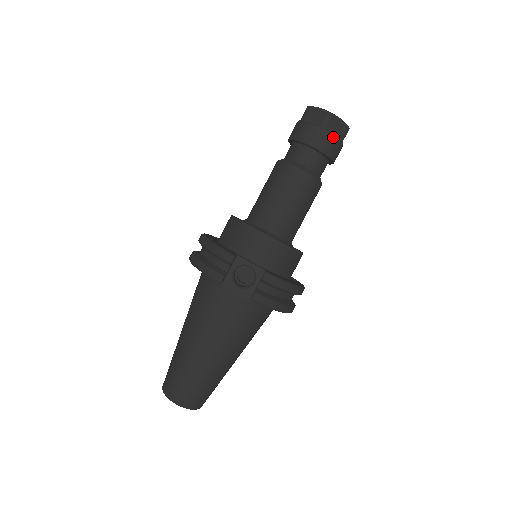
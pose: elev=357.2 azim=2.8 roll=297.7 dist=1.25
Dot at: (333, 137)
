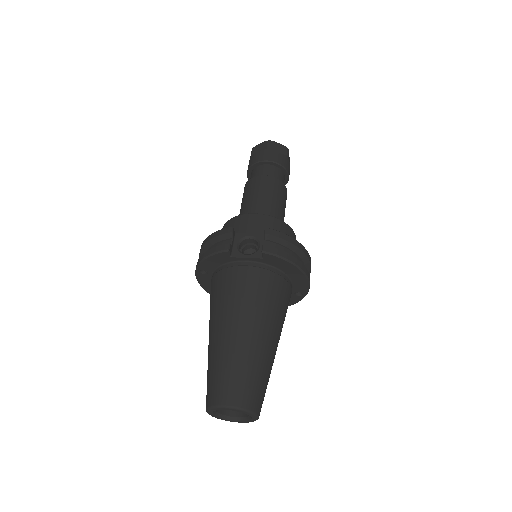
Dot at: (278, 153)
